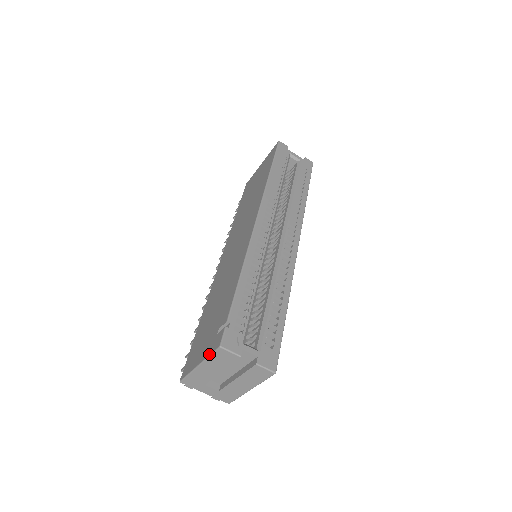
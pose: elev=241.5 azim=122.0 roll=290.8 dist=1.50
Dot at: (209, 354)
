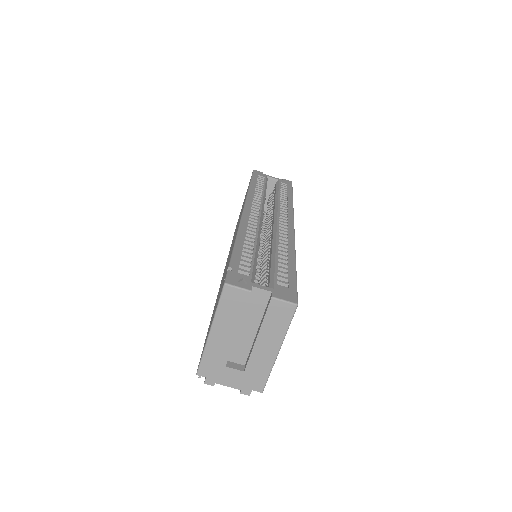
Dot at: (217, 305)
